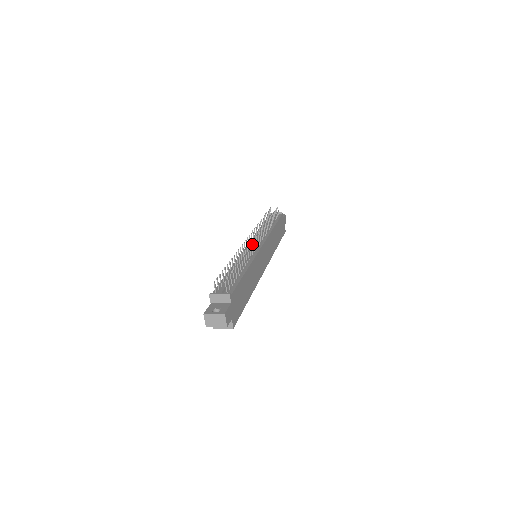
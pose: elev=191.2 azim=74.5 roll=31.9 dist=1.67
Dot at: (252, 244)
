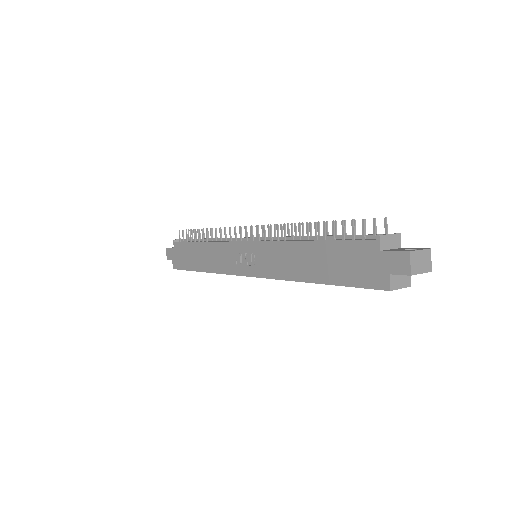
Dot at: (255, 237)
